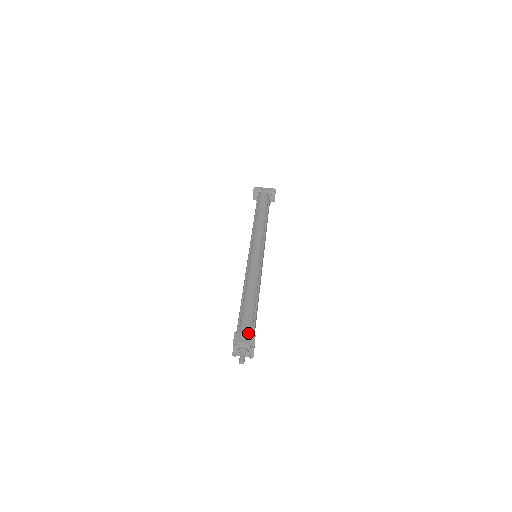
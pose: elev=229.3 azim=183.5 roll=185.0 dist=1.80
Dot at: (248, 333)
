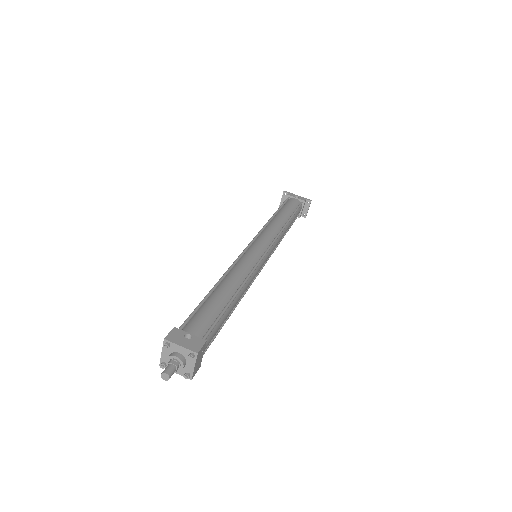
Dot at: (196, 335)
